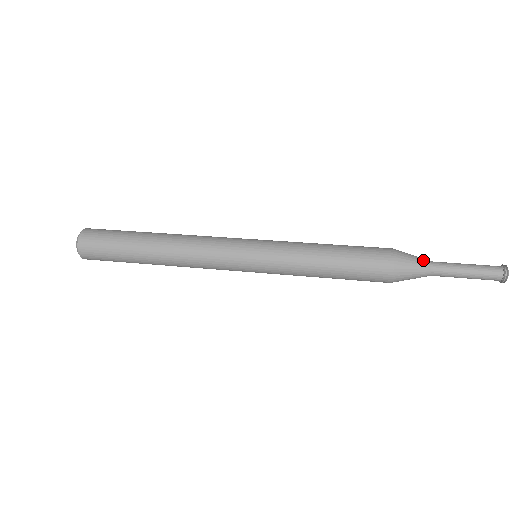
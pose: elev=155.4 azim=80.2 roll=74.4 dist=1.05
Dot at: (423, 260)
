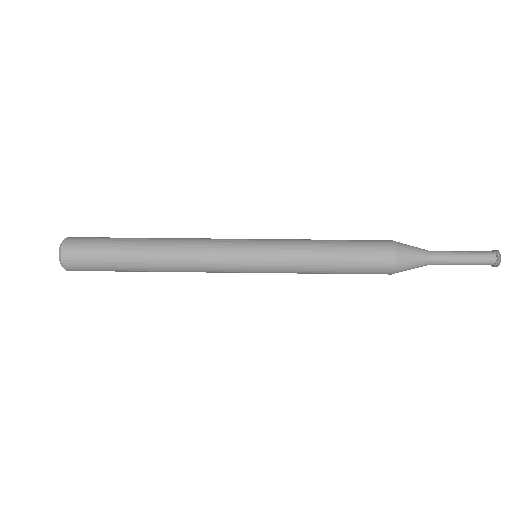
Dot at: (423, 254)
